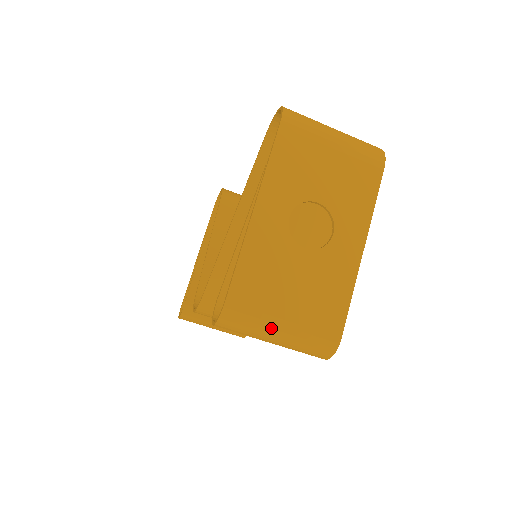
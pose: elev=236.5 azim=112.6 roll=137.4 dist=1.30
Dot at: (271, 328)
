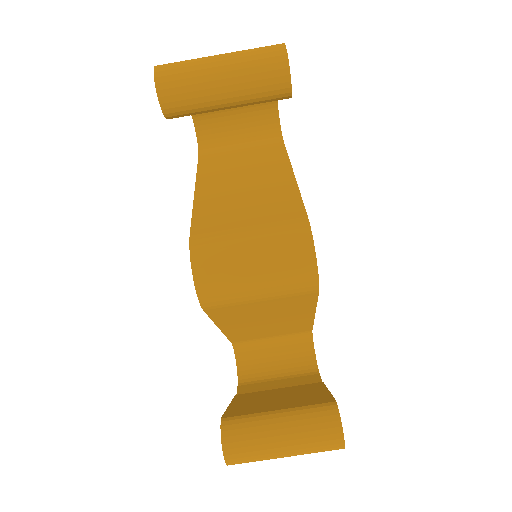
Dot at: (208, 57)
